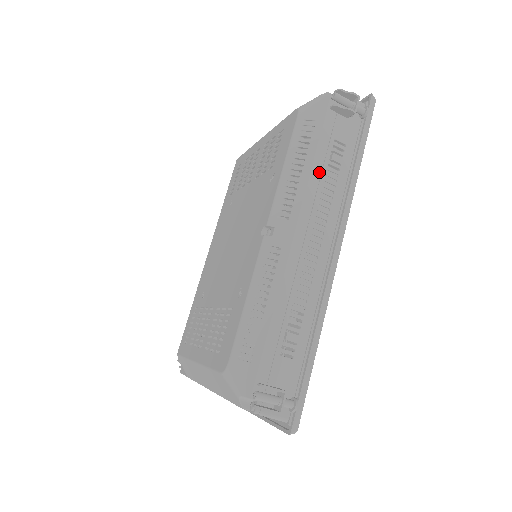
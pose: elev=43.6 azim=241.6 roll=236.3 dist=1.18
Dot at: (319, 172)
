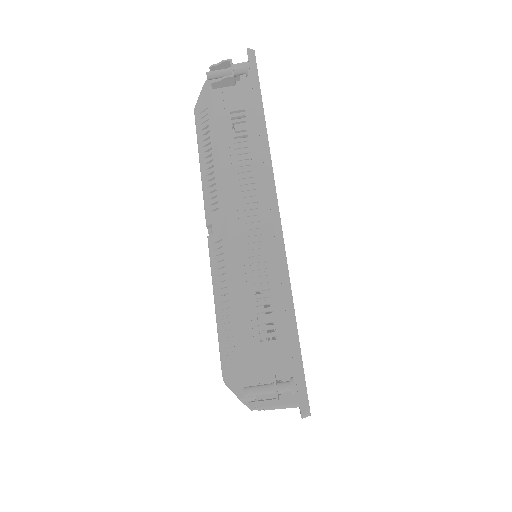
Dot at: (227, 150)
